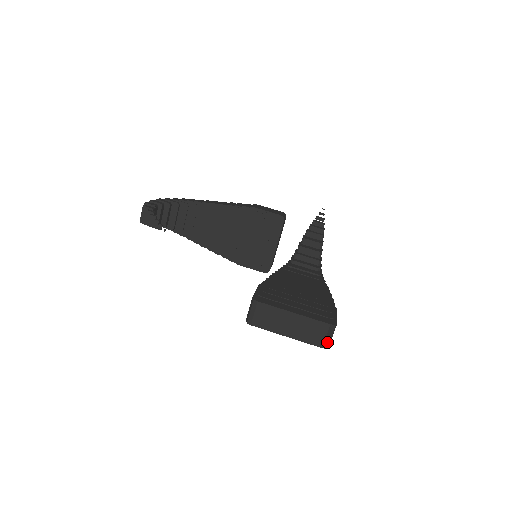
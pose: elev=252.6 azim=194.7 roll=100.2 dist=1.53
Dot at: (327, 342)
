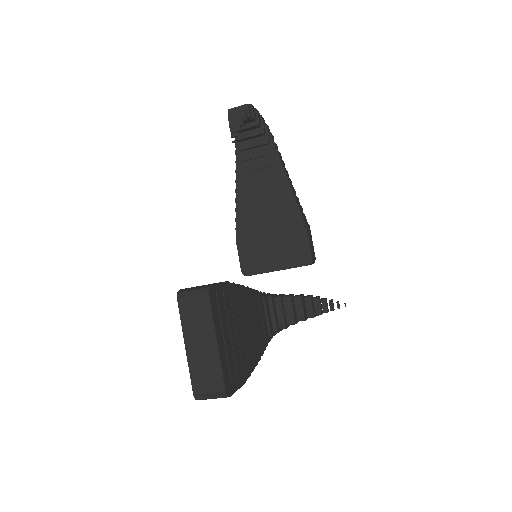
Dot at: (203, 396)
